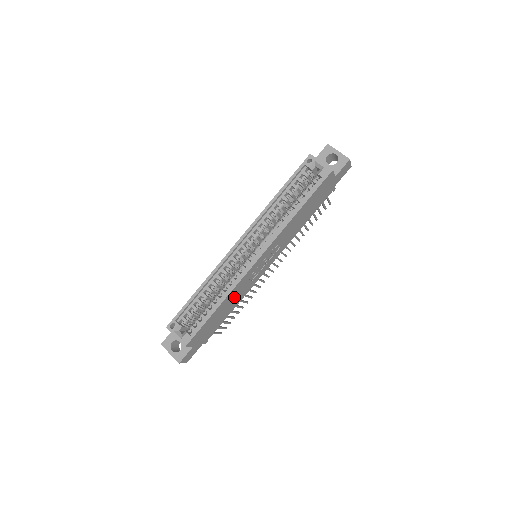
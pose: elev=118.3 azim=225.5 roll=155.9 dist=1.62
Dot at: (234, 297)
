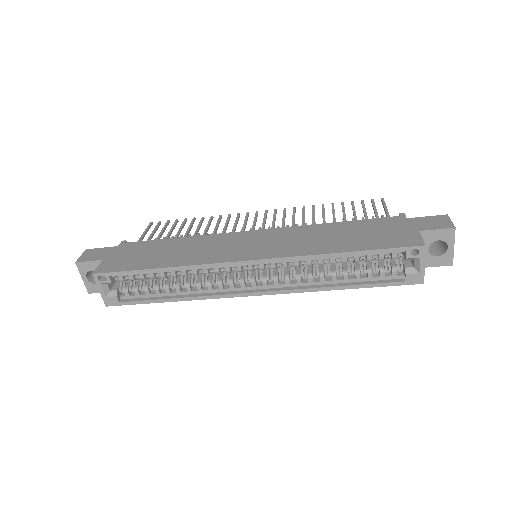
Dot at: occluded
